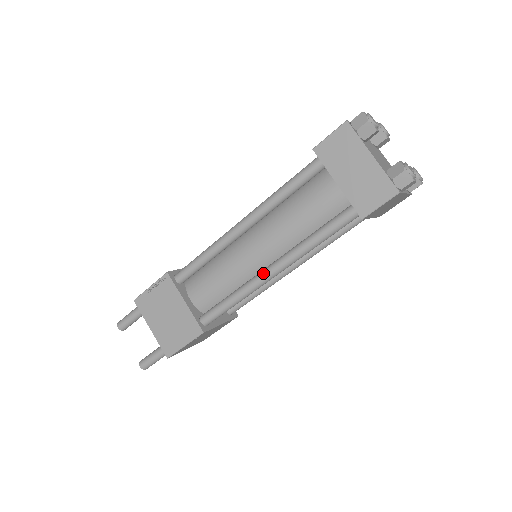
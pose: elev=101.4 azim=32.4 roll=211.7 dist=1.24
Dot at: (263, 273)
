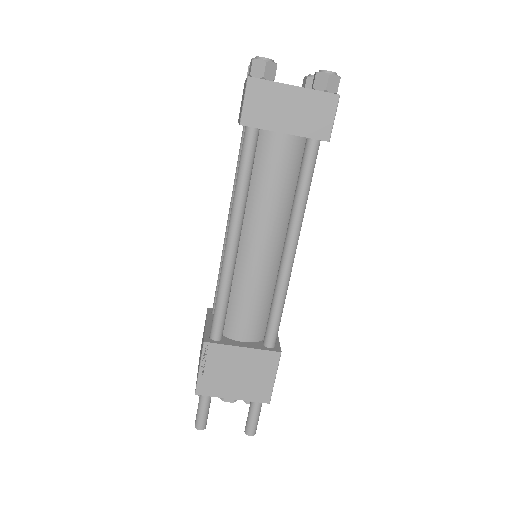
Dot at: (286, 259)
